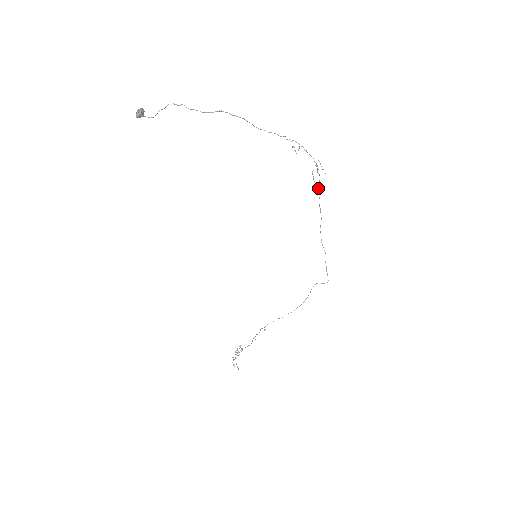
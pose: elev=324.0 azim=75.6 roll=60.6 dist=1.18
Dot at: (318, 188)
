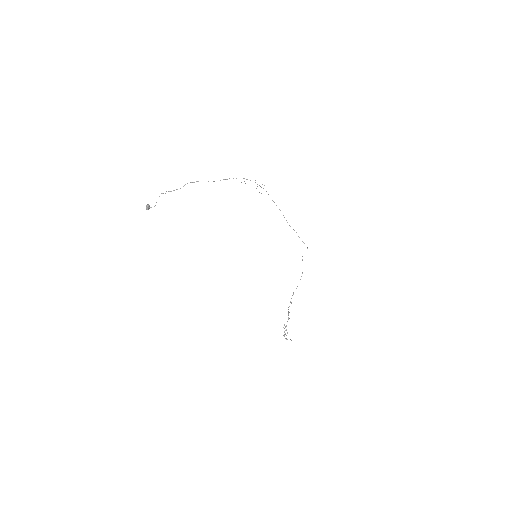
Dot at: occluded
